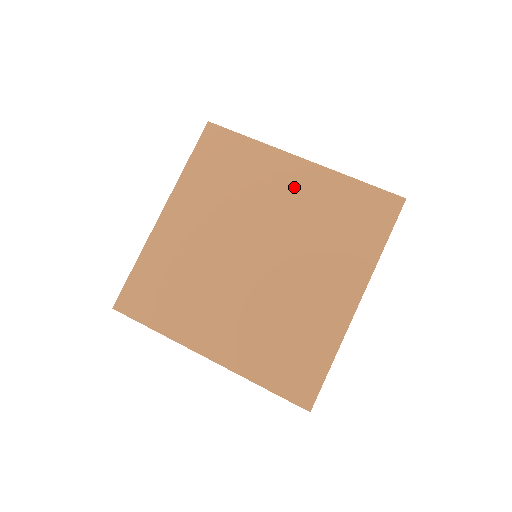
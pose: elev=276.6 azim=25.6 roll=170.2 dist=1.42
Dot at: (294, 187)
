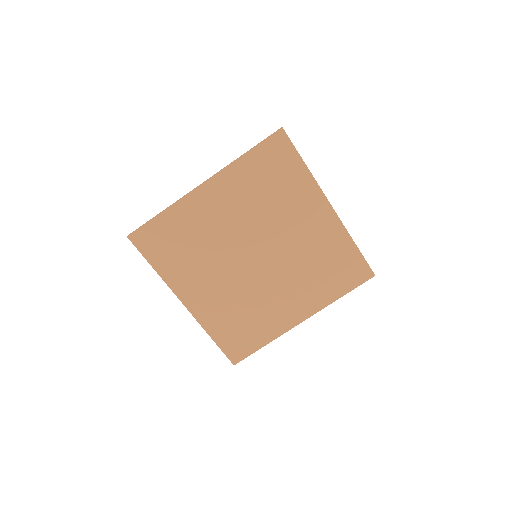
Dot at: (313, 225)
